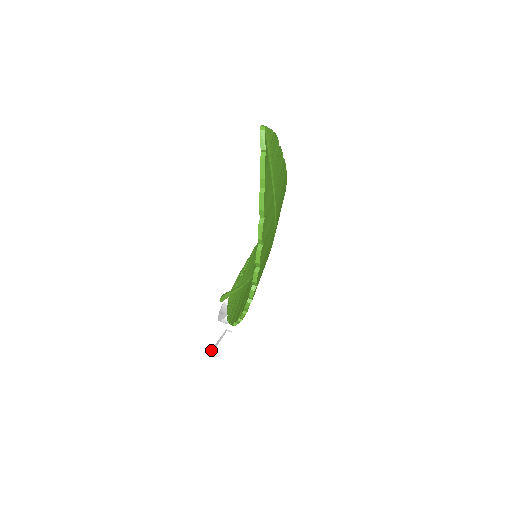
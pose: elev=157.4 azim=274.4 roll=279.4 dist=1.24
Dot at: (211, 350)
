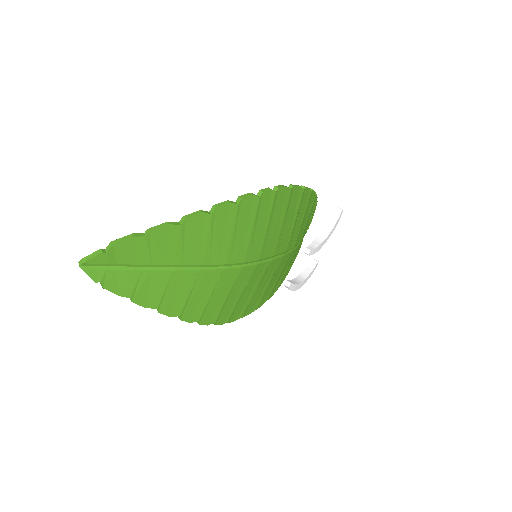
Dot at: occluded
